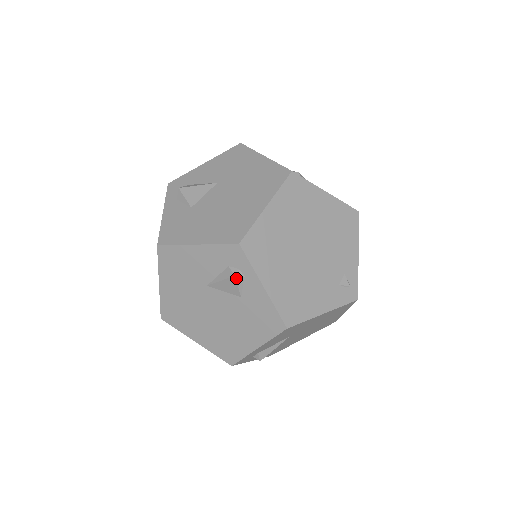
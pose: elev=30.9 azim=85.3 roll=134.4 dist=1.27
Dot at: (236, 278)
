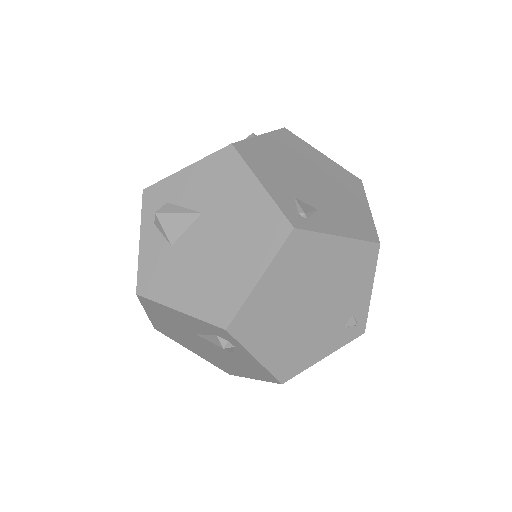
Dot at: (225, 349)
